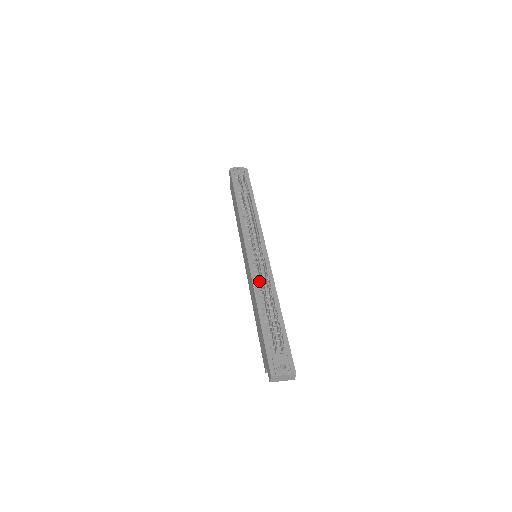
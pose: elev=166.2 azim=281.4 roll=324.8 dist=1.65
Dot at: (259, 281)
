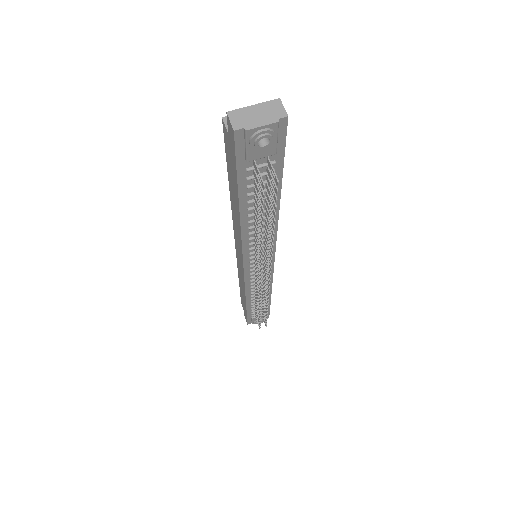
Dot at: (254, 287)
